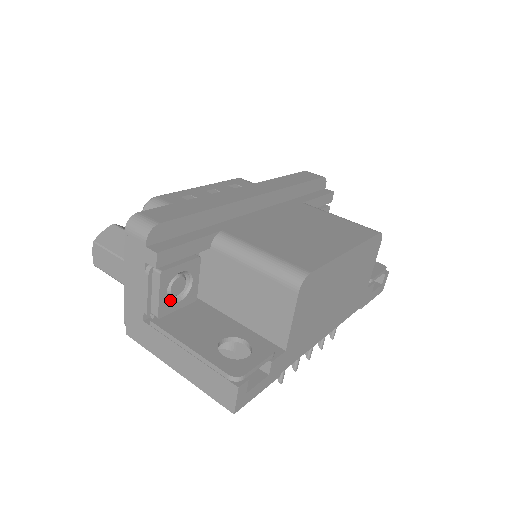
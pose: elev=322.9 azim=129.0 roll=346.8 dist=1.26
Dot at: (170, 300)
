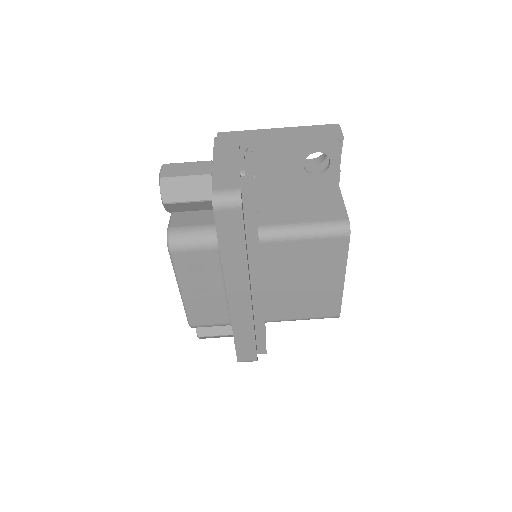
Dot at: occluded
